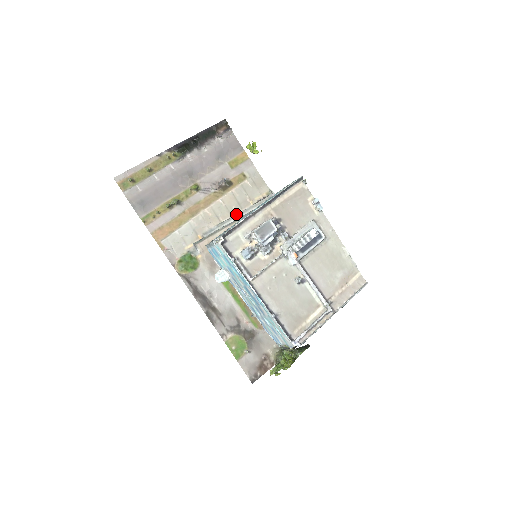
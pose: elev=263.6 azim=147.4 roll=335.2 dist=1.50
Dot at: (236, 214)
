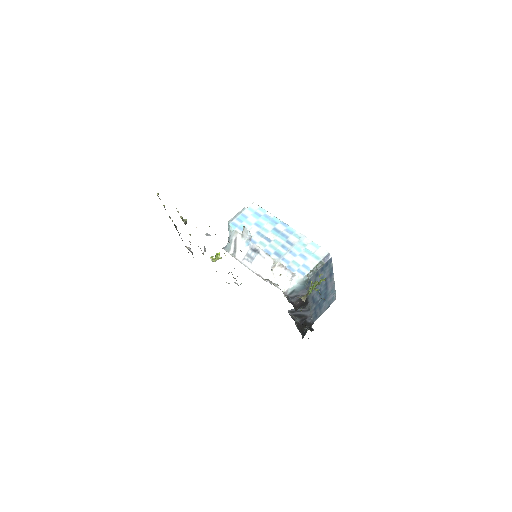
Dot at: occluded
